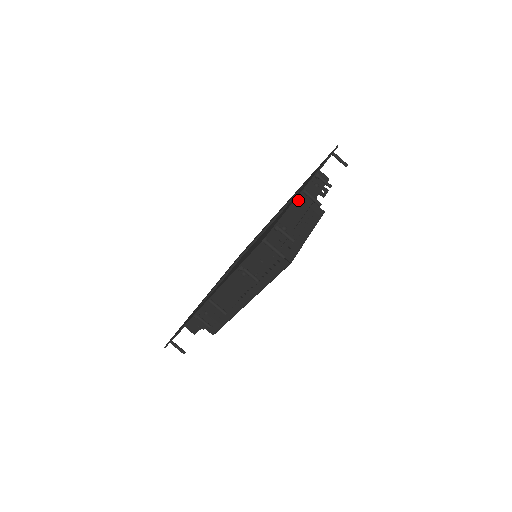
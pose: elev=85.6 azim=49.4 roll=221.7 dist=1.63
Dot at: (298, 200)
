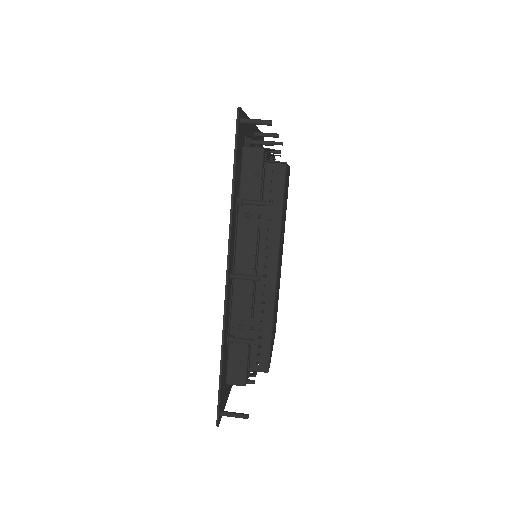
Dot at: occluded
